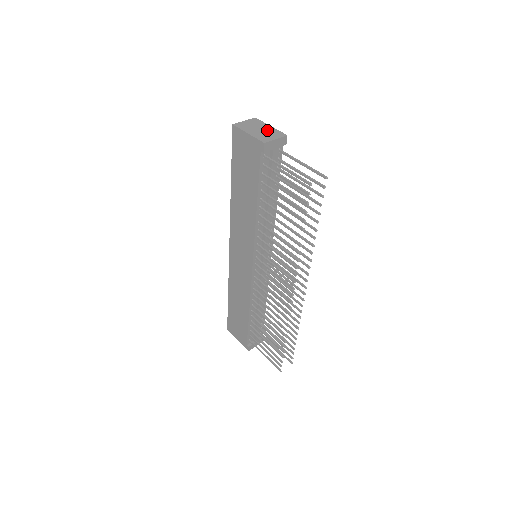
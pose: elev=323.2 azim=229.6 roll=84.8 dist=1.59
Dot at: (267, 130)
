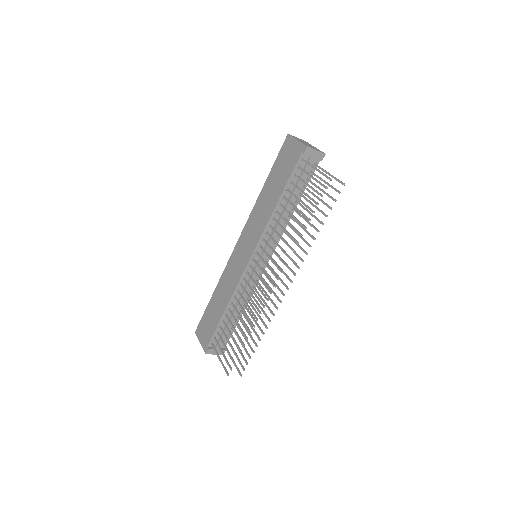
Dot at: (312, 146)
